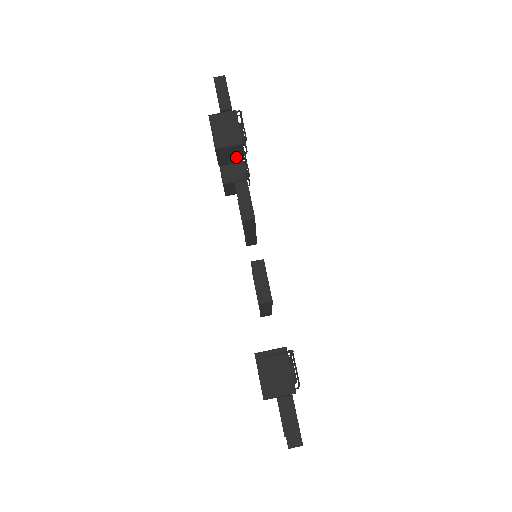
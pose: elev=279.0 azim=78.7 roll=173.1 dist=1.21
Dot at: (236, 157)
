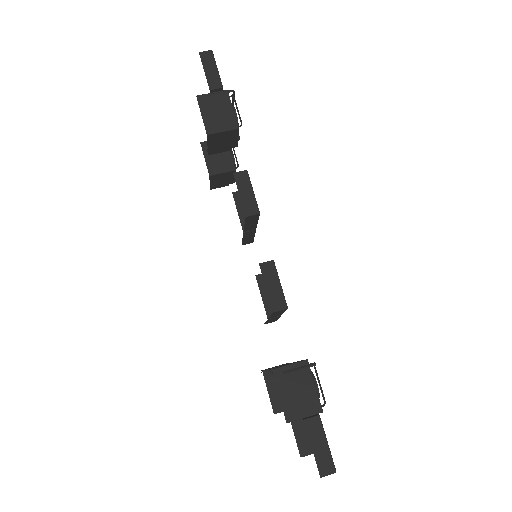
Dot at: (229, 144)
